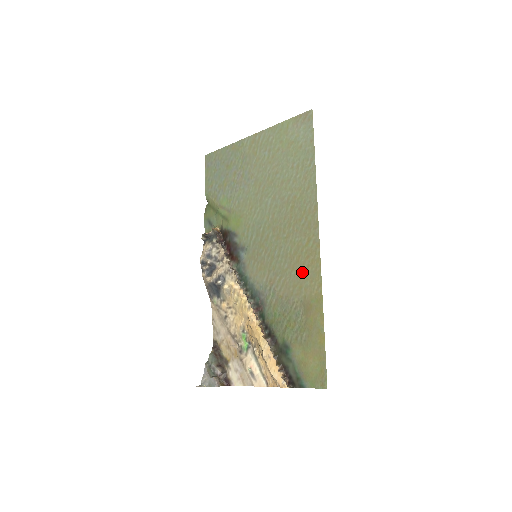
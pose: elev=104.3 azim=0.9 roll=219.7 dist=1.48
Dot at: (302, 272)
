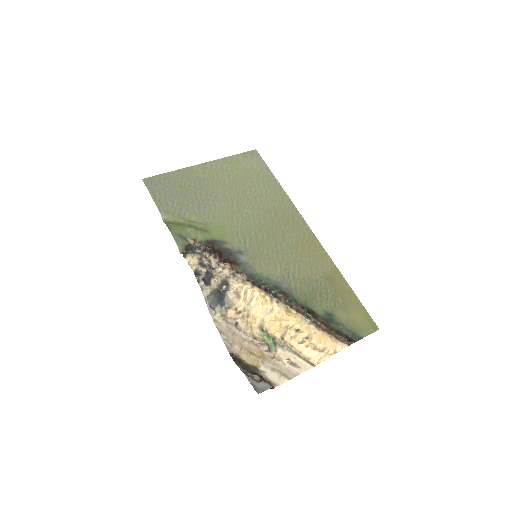
Dot at: (311, 256)
